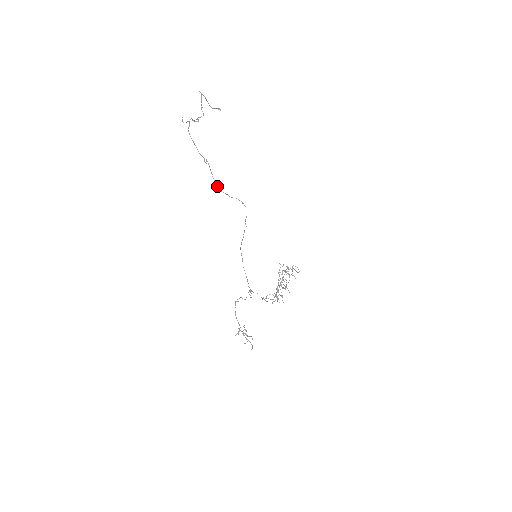
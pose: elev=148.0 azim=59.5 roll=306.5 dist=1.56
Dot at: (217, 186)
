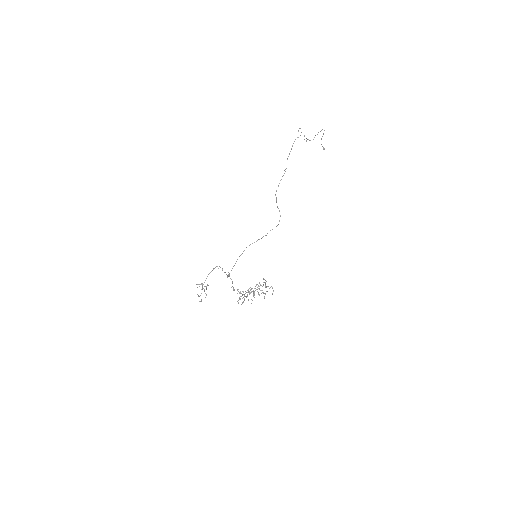
Dot at: occluded
